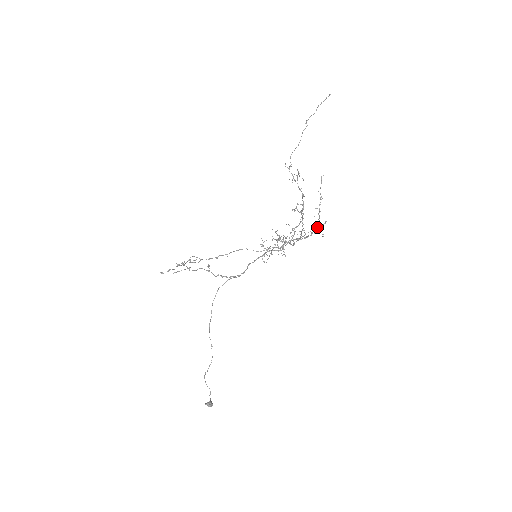
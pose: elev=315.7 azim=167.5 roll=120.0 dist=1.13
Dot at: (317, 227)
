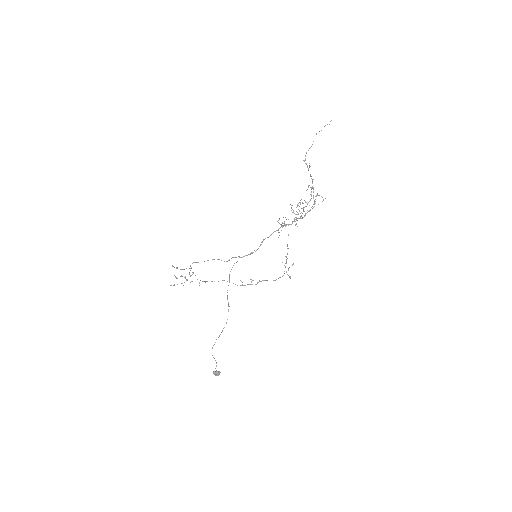
Dot at: (325, 198)
